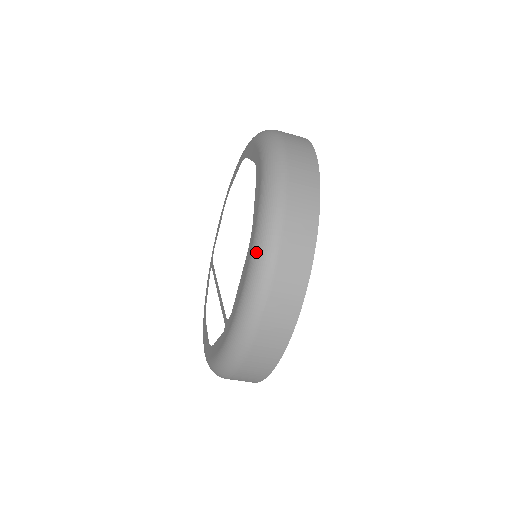
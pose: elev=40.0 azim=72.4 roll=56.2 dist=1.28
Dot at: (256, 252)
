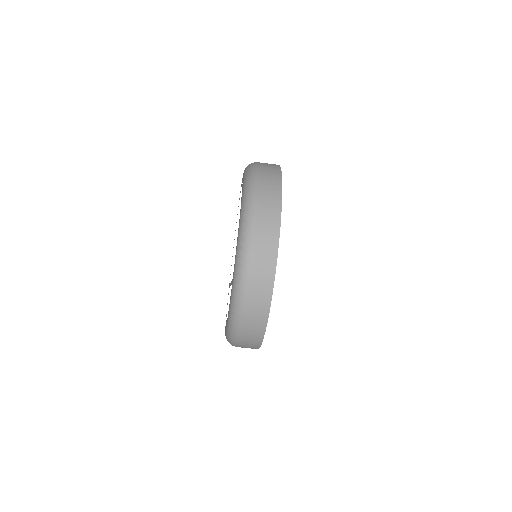
Dot at: (242, 214)
